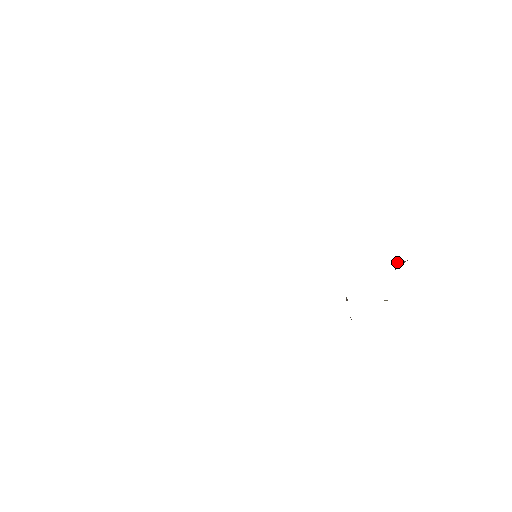
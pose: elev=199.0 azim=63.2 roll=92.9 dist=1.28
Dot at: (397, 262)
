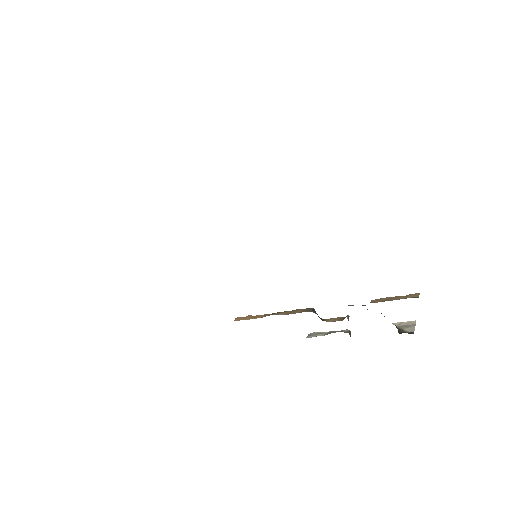
Dot at: occluded
